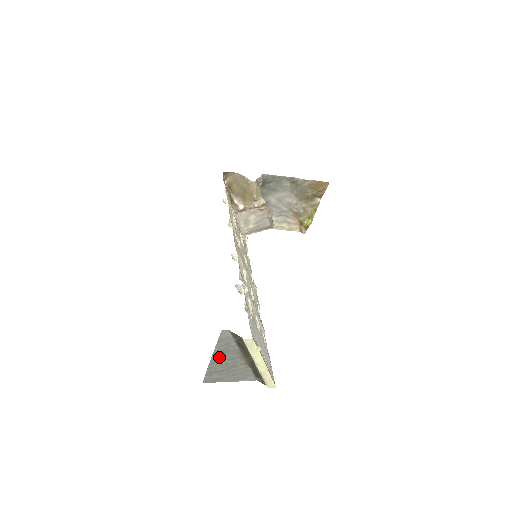
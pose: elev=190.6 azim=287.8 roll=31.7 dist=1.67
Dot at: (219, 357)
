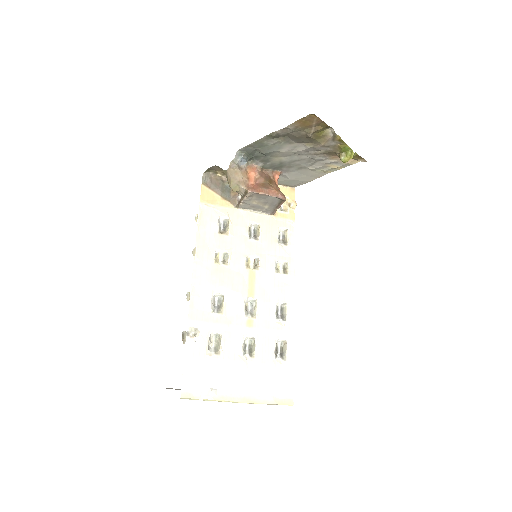
Dot at: occluded
